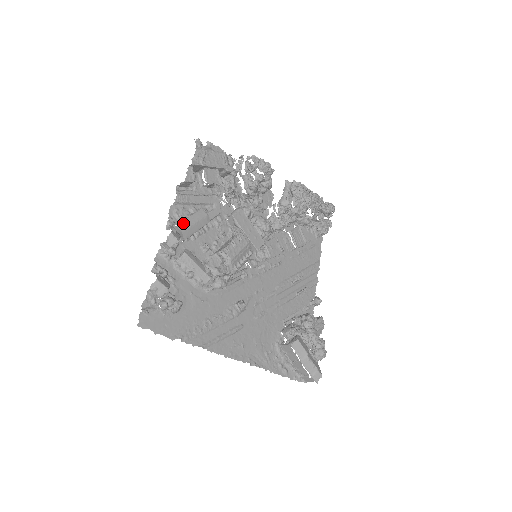
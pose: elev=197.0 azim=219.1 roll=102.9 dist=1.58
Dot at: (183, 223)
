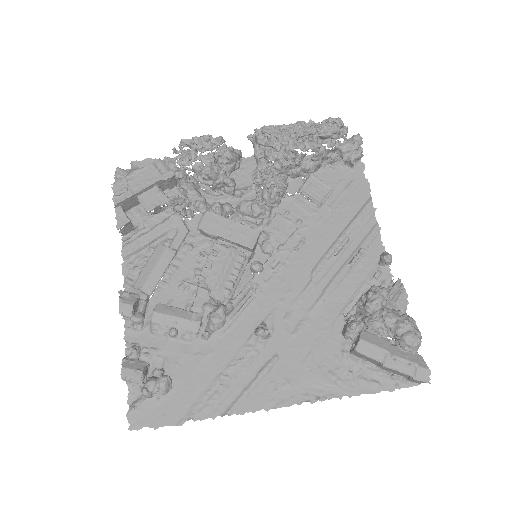
Dot at: (140, 276)
